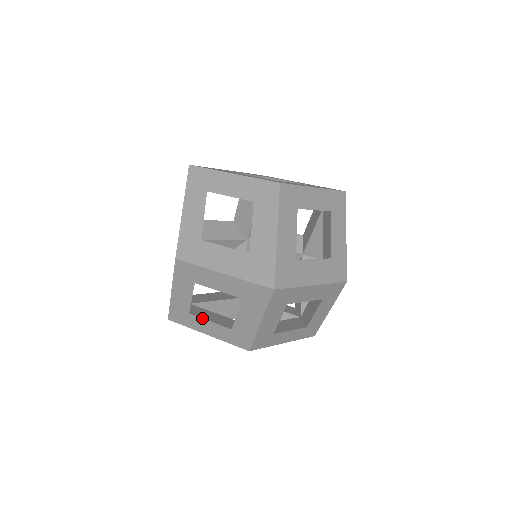
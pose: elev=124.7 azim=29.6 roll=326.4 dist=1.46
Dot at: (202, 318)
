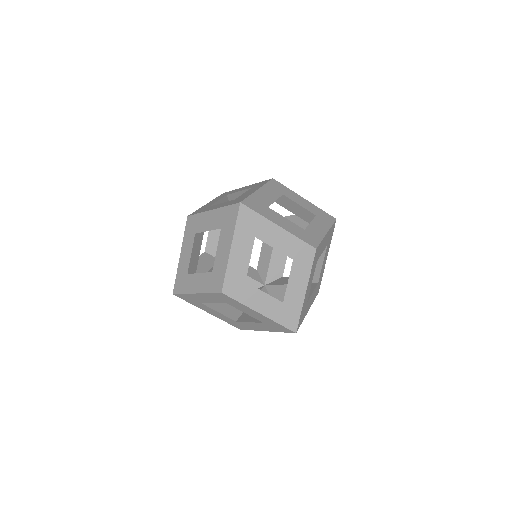
Dot at: (195, 273)
